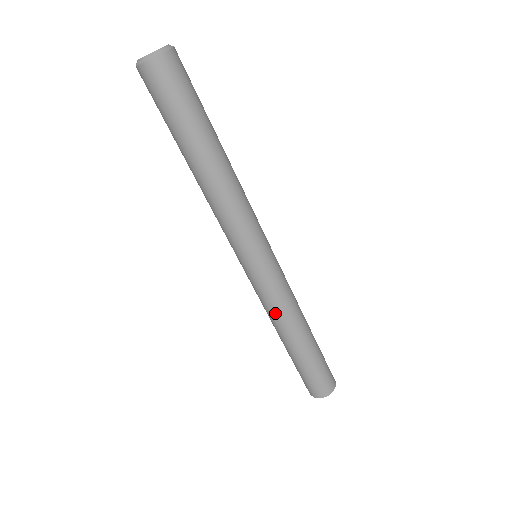
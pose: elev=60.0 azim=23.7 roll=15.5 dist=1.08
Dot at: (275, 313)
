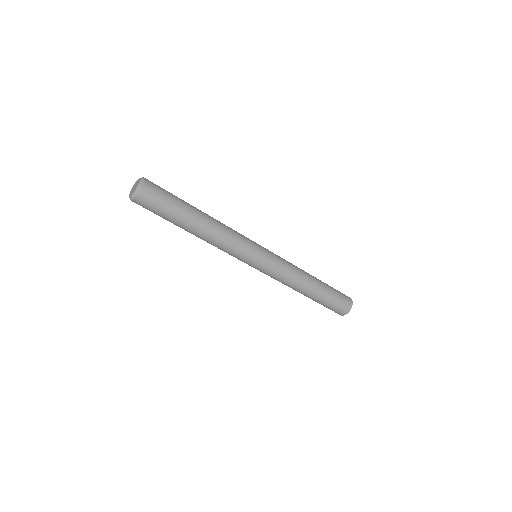
Dot at: (291, 277)
